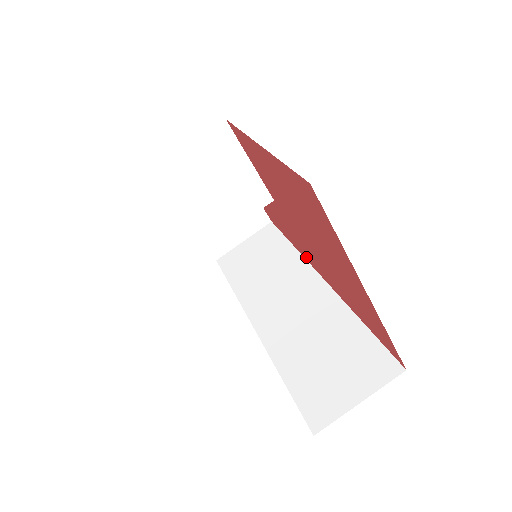
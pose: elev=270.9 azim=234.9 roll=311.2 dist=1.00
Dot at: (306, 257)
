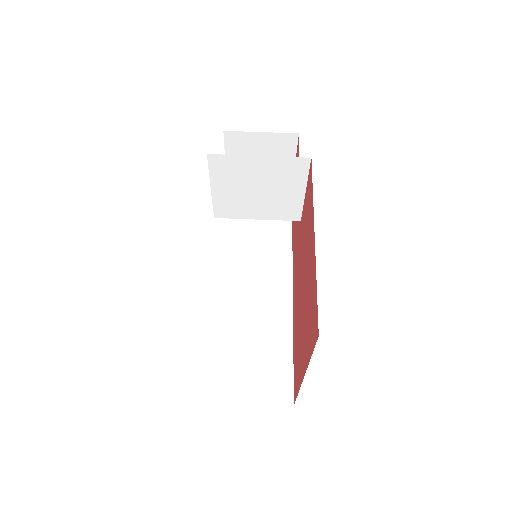
Dot at: (293, 257)
